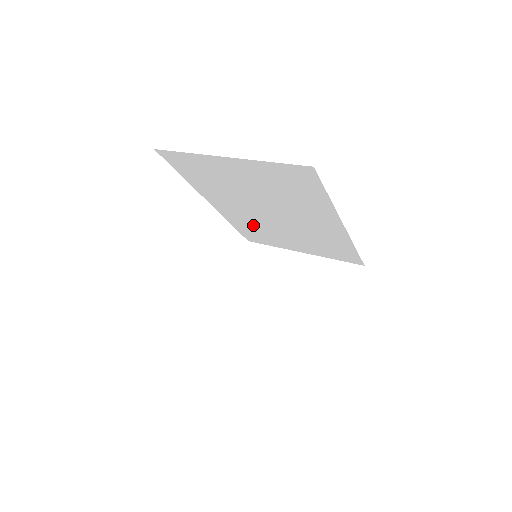
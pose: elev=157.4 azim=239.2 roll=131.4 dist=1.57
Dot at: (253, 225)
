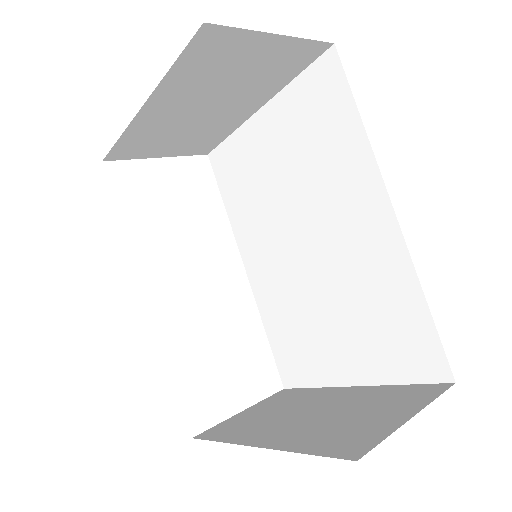
Dot at: (288, 310)
